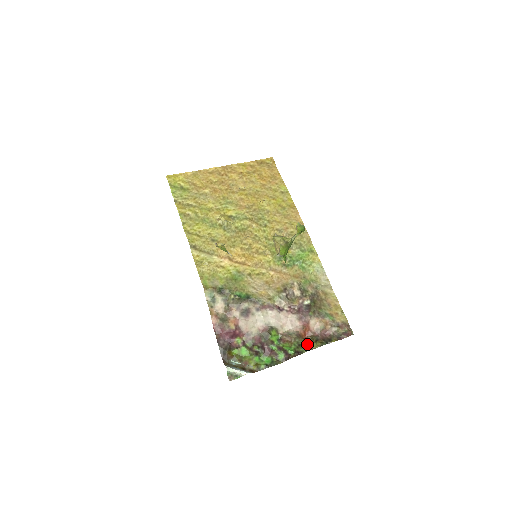
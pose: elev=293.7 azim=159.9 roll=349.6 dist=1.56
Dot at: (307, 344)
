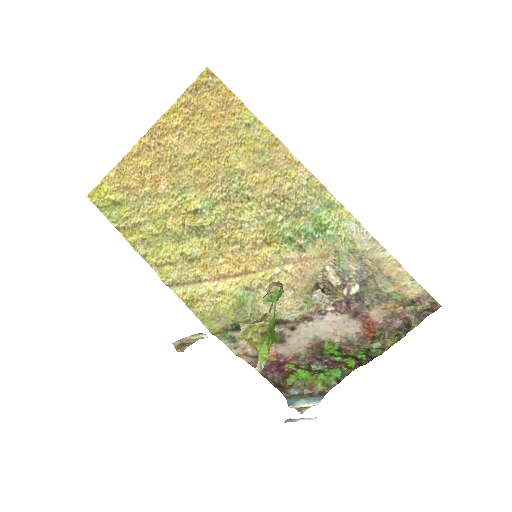
Dot at: (378, 345)
